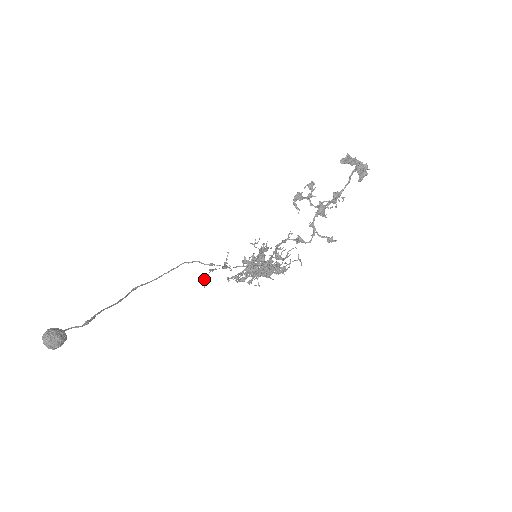
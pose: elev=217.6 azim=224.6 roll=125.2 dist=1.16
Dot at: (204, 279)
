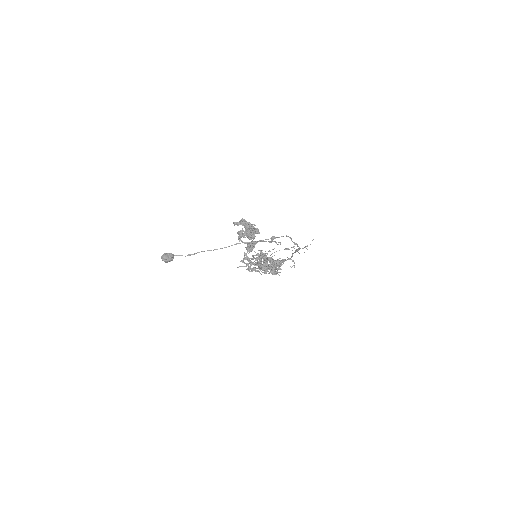
Dot at: (271, 254)
